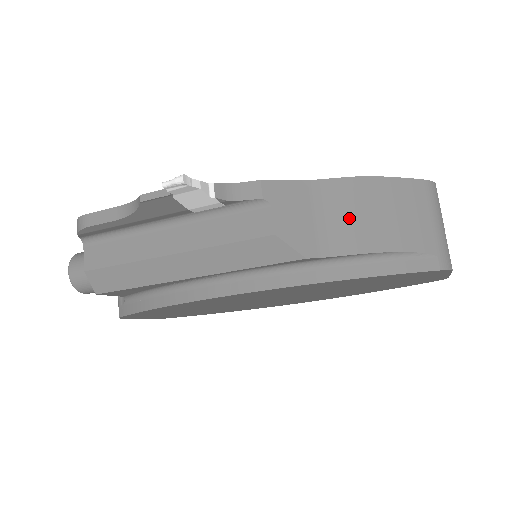
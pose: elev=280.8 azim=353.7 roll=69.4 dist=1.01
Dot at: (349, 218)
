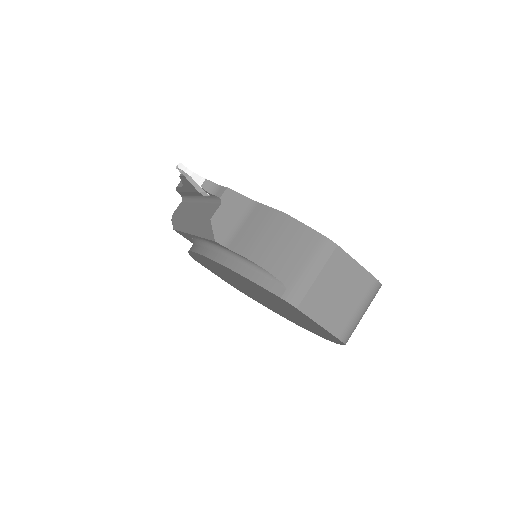
Dot at: (254, 232)
